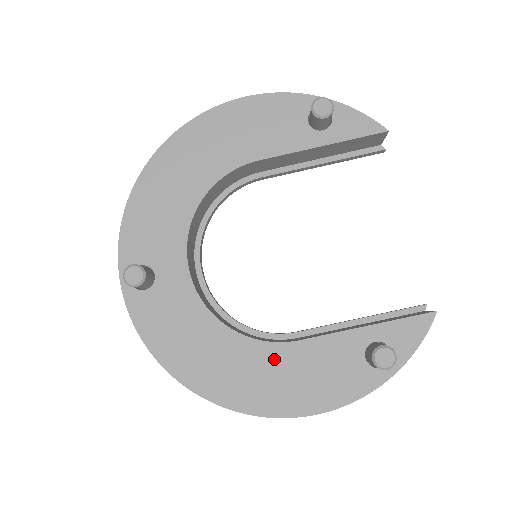
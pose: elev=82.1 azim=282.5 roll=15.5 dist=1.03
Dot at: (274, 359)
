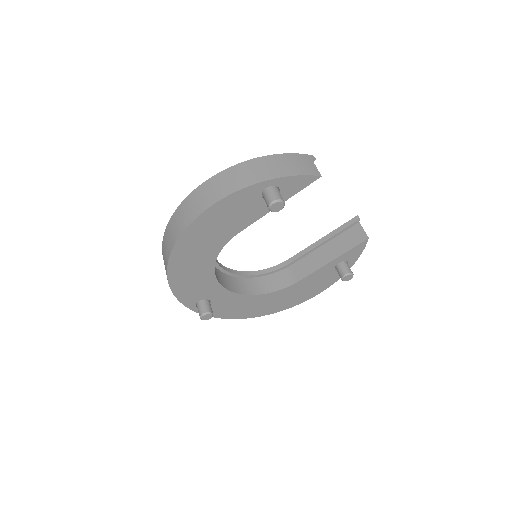
Dot at: (290, 291)
